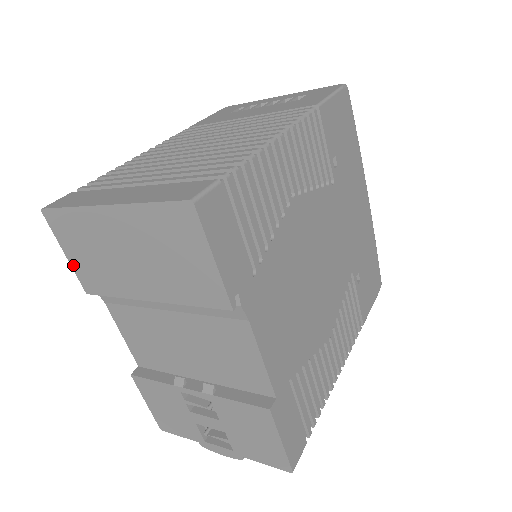
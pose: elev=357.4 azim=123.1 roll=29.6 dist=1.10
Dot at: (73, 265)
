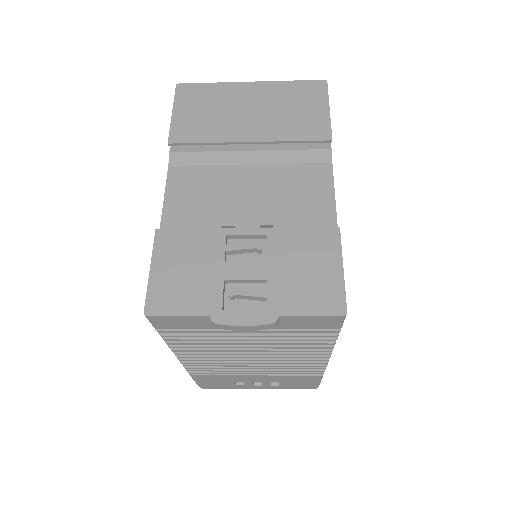
Dot at: (174, 120)
